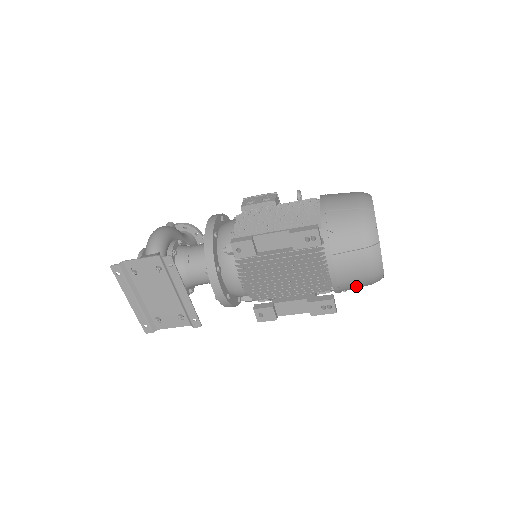
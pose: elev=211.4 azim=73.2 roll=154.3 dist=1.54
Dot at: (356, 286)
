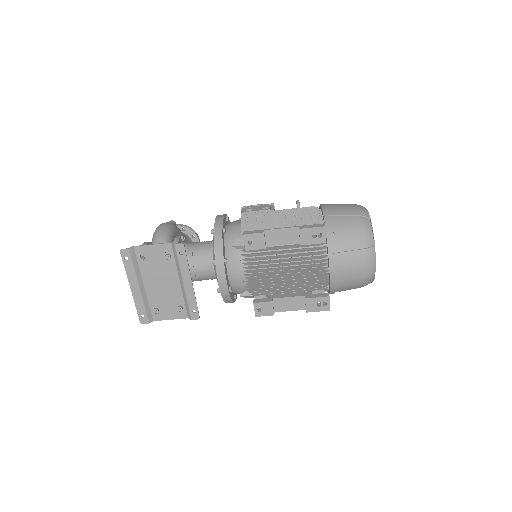
Dot at: (349, 286)
